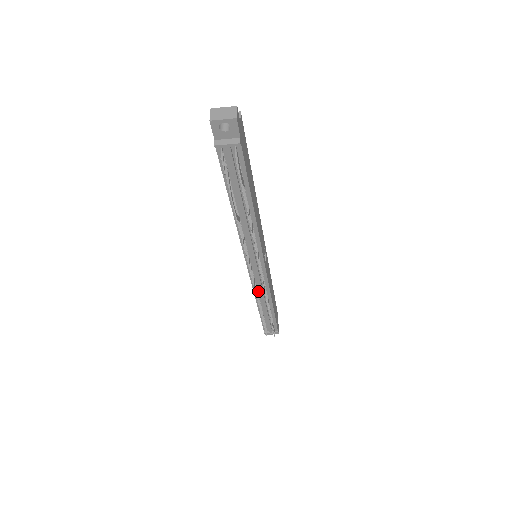
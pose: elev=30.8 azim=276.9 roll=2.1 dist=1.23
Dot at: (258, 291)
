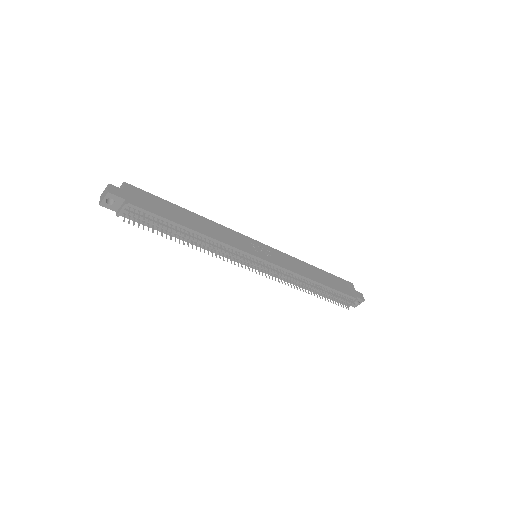
Dot at: (289, 279)
